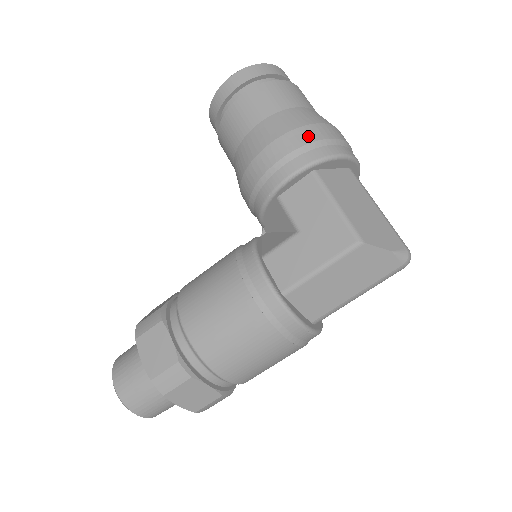
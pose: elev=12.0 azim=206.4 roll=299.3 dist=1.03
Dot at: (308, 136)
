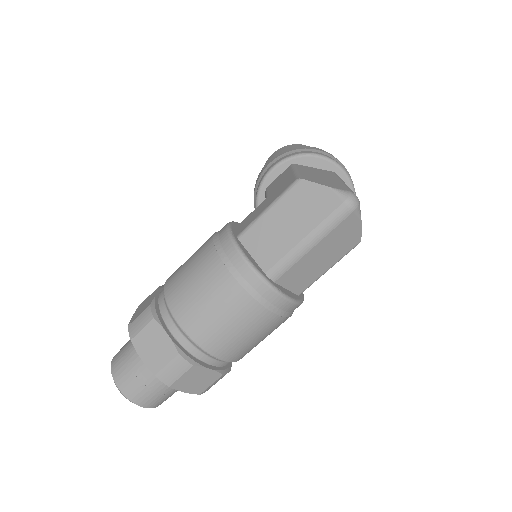
Dot at: (296, 148)
